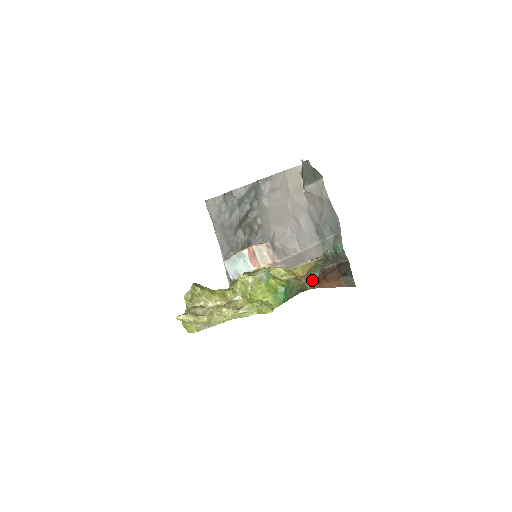
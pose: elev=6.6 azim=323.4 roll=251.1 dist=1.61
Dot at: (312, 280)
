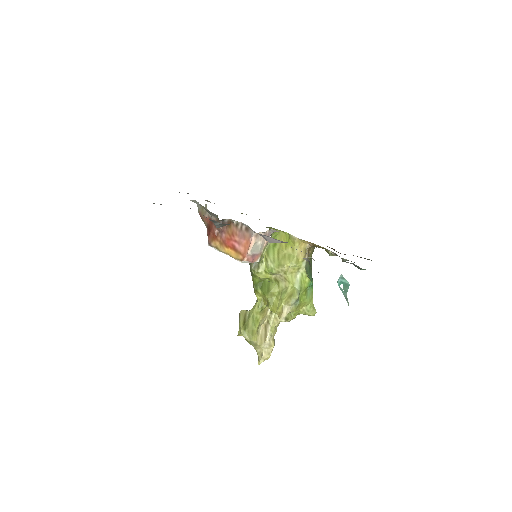
Dot at: occluded
